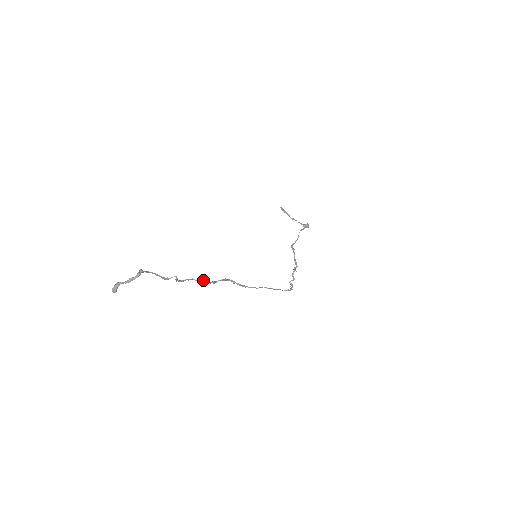
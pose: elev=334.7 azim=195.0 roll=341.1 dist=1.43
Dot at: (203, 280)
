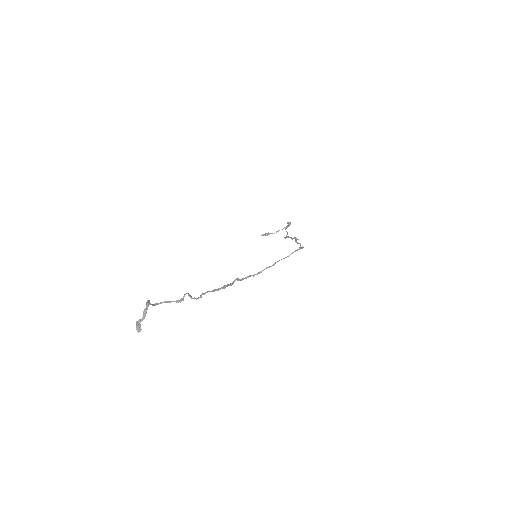
Dot at: (218, 288)
